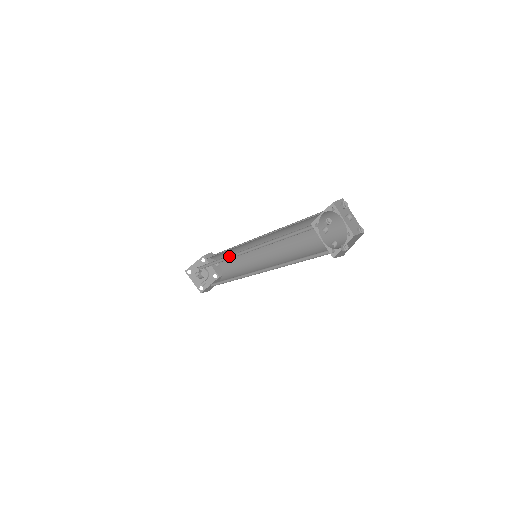
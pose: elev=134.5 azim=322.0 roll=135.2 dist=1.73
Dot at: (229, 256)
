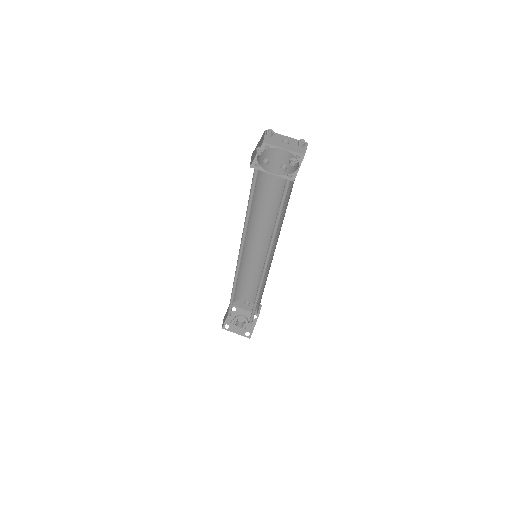
Dot at: (236, 276)
